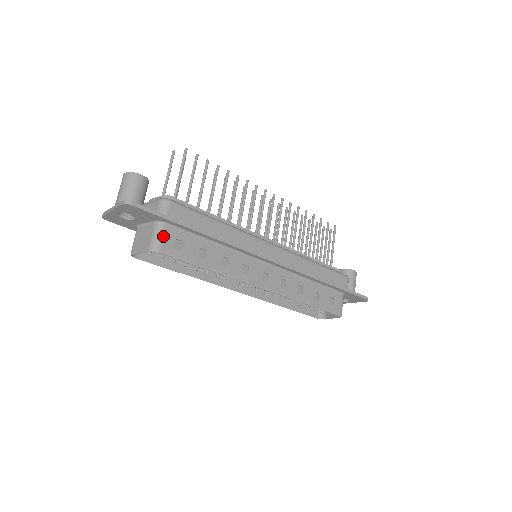
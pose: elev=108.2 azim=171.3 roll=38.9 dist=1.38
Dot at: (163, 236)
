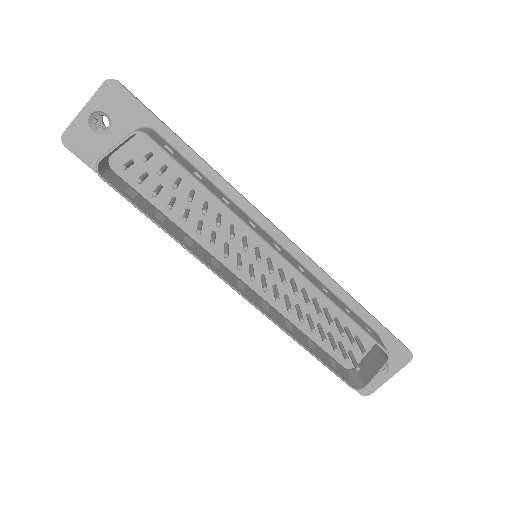
Dot at: (150, 132)
